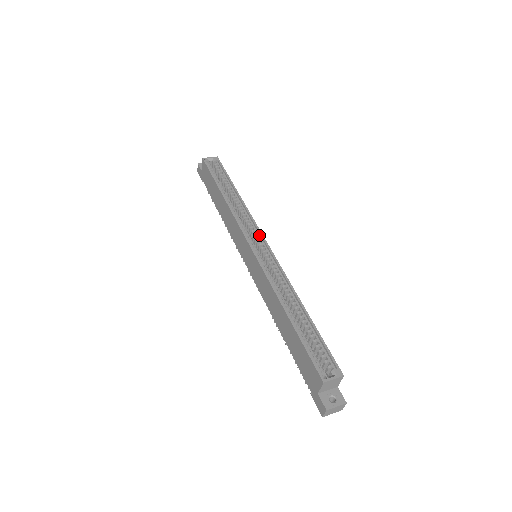
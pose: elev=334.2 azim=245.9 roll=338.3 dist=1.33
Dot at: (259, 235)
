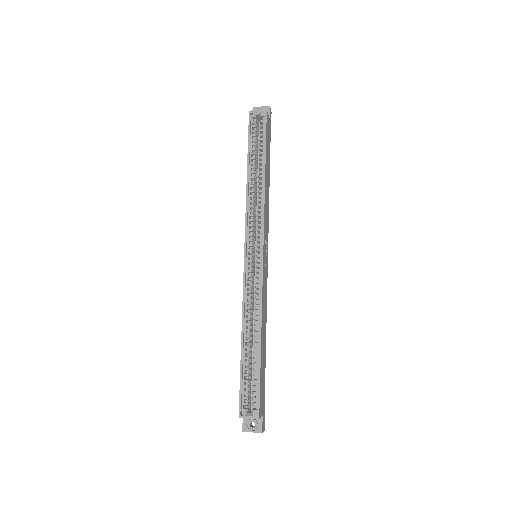
Dot at: (261, 238)
